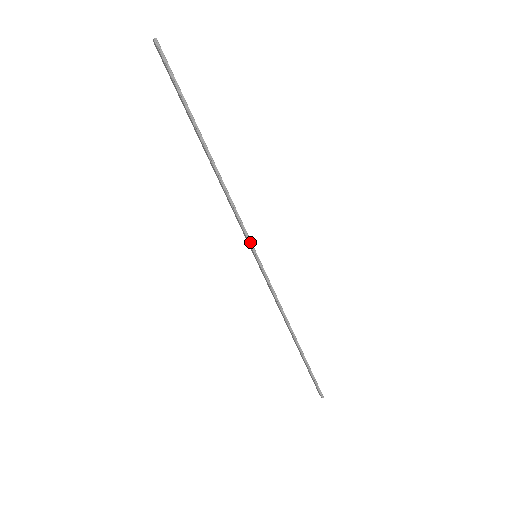
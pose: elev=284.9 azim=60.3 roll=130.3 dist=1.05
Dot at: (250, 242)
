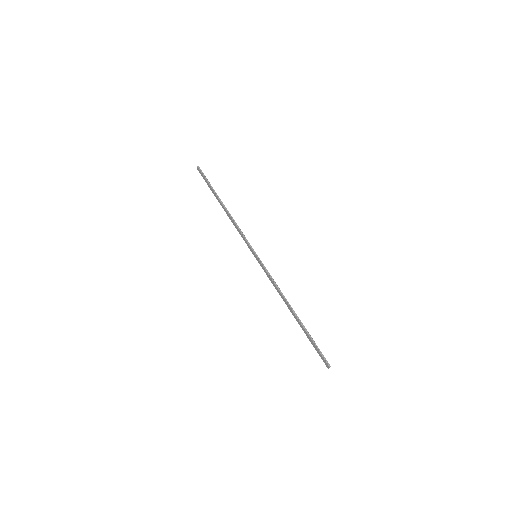
Dot at: (251, 246)
